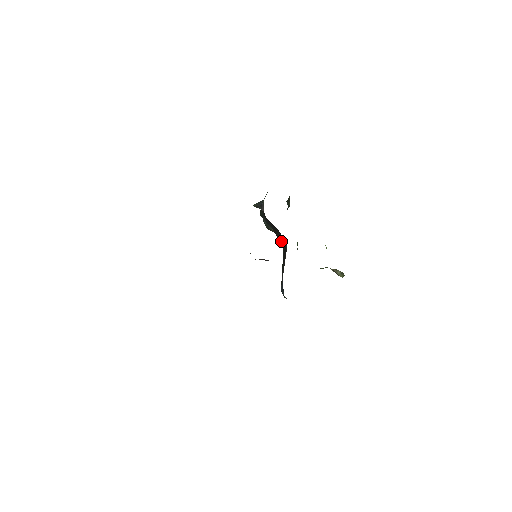
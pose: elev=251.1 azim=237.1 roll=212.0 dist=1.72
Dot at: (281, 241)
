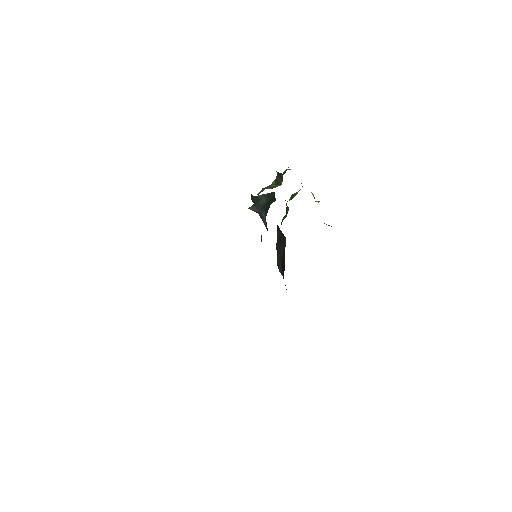
Dot at: occluded
